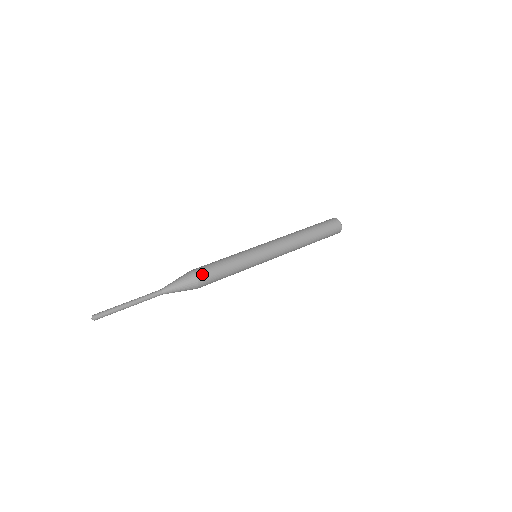
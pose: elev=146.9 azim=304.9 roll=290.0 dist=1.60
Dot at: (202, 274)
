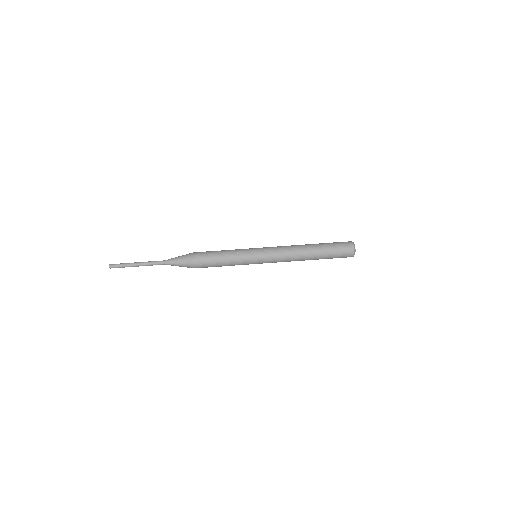
Dot at: (198, 259)
